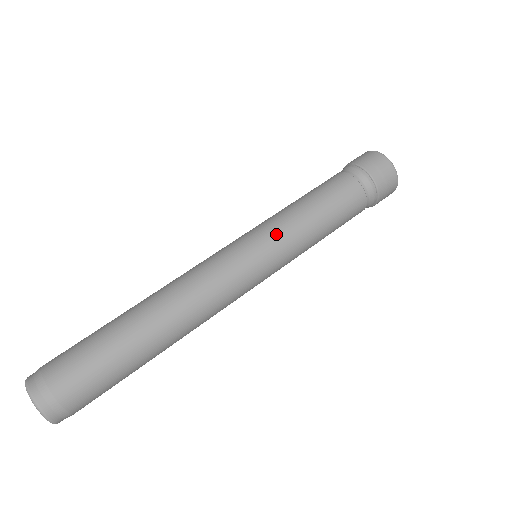
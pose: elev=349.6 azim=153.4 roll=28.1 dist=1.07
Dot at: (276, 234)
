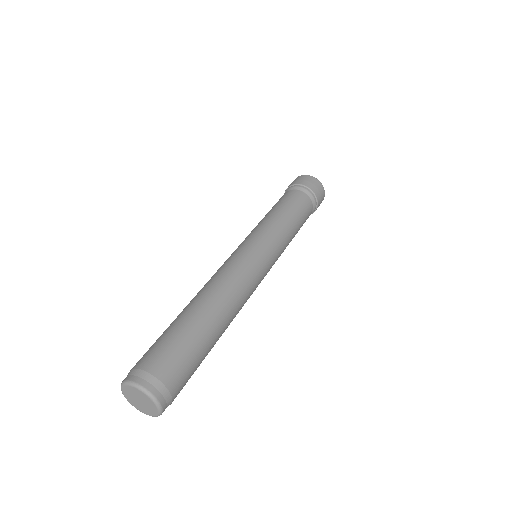
Dot at: (276, 240)
